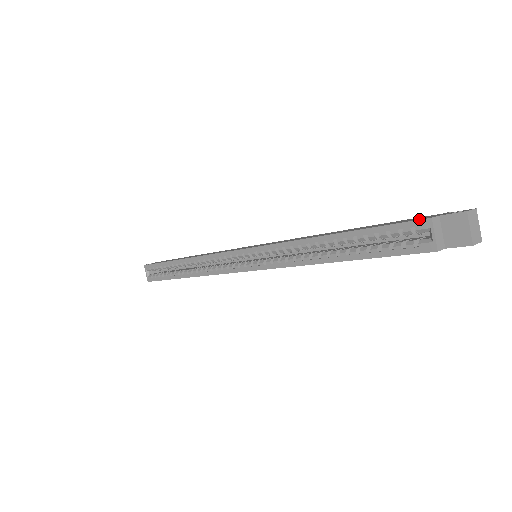
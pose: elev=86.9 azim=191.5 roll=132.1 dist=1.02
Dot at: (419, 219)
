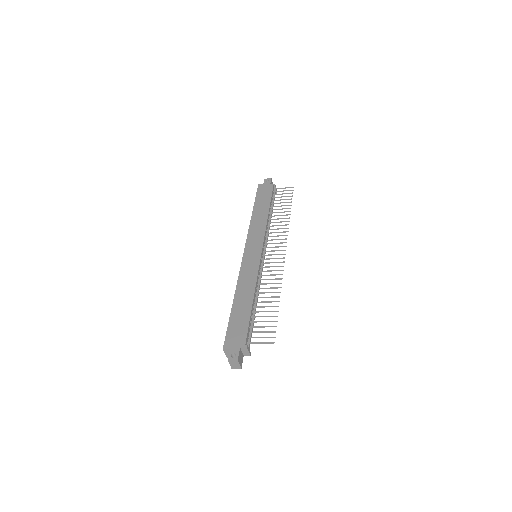
Dot at: (225, 344)
